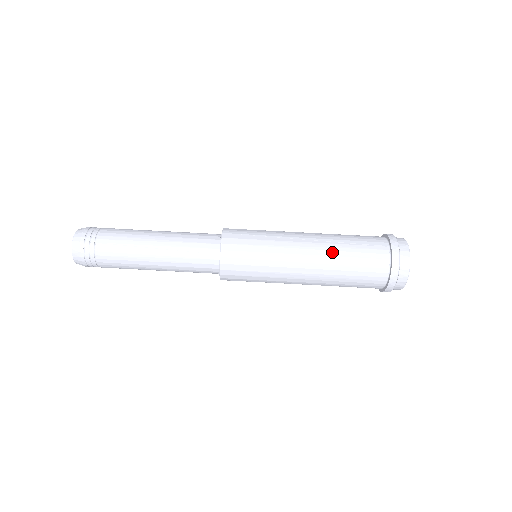
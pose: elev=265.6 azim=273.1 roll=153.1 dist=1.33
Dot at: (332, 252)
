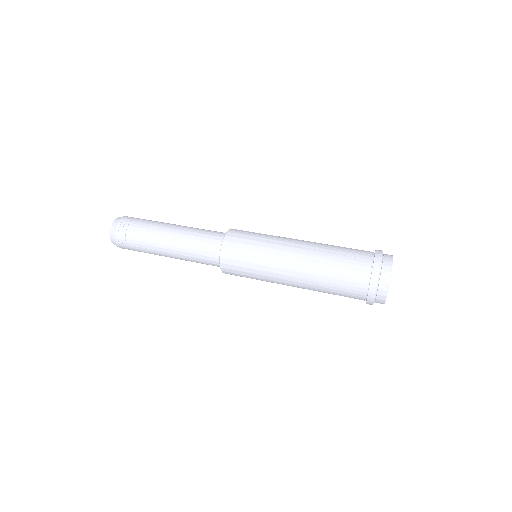
Dot at: (317, 259)
